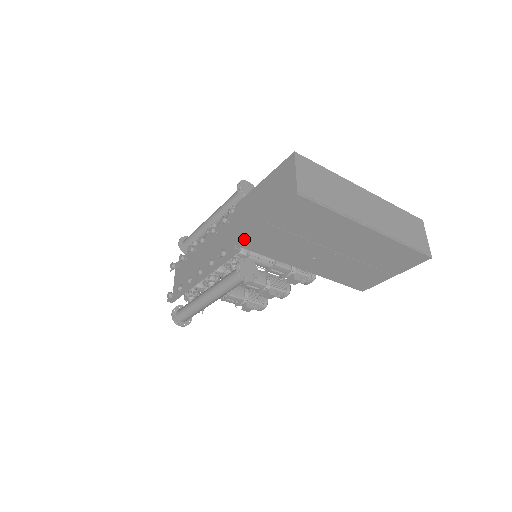
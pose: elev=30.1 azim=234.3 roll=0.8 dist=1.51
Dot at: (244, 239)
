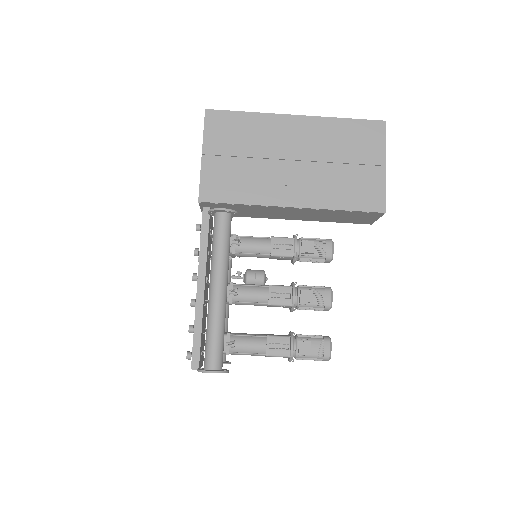
Dot at: (202, 188)
